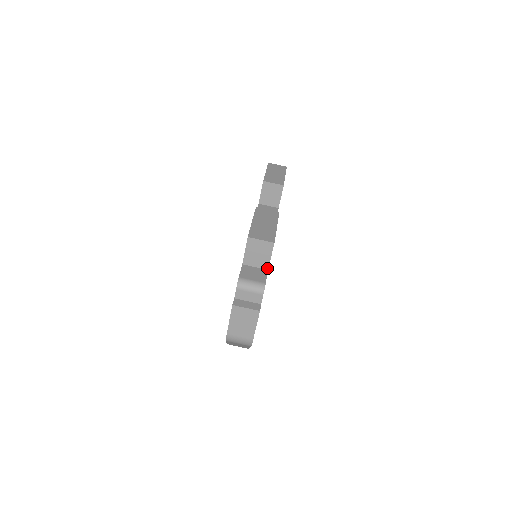
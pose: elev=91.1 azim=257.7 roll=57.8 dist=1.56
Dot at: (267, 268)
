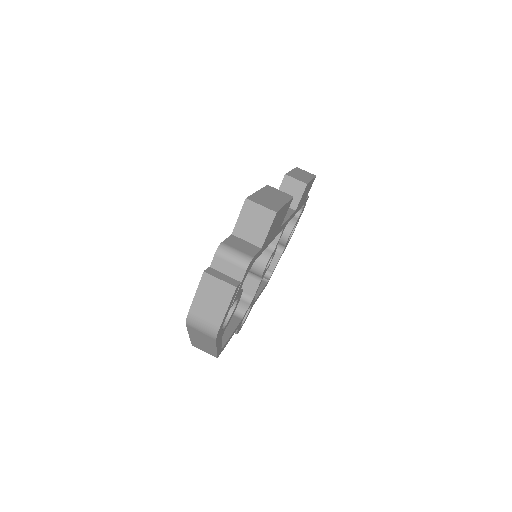
Dot at: (261, 246)
